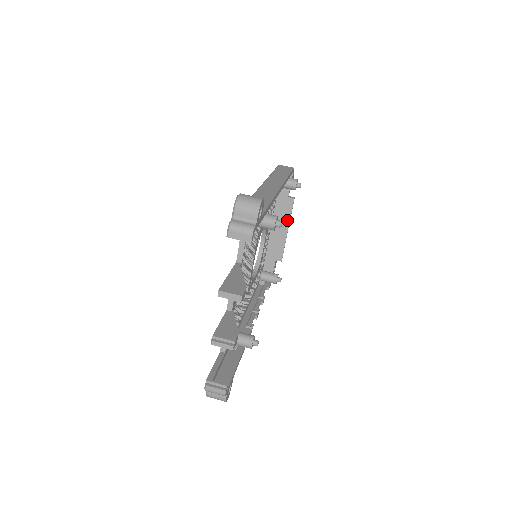
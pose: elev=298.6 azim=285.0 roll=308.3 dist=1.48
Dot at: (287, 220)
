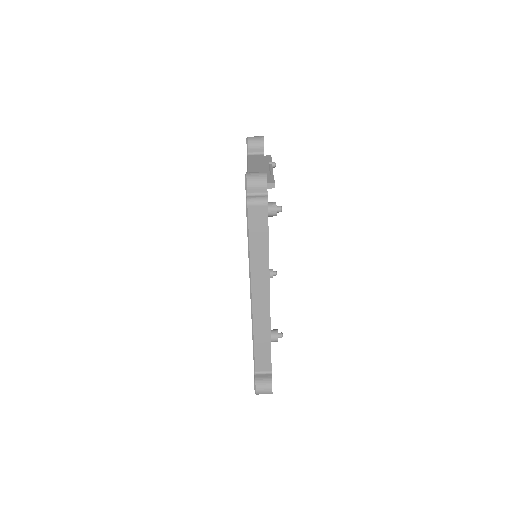
Dot at: occluded
